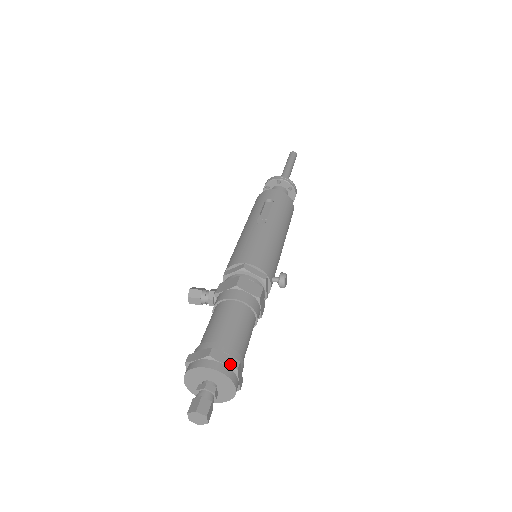
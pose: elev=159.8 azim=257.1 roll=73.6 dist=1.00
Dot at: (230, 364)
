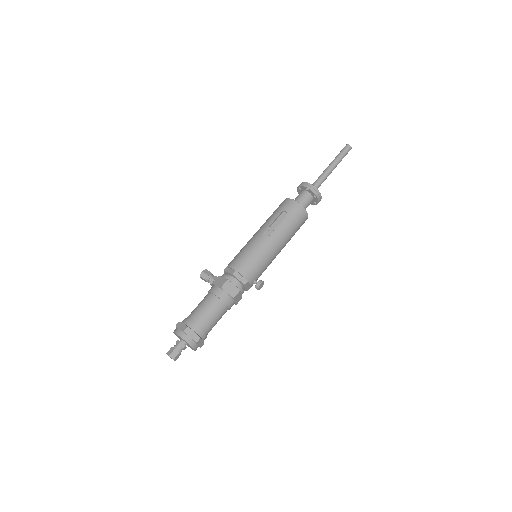
Dot at: (194, 338)
